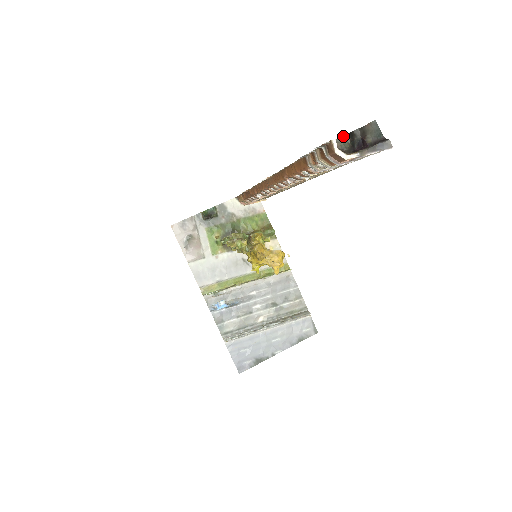
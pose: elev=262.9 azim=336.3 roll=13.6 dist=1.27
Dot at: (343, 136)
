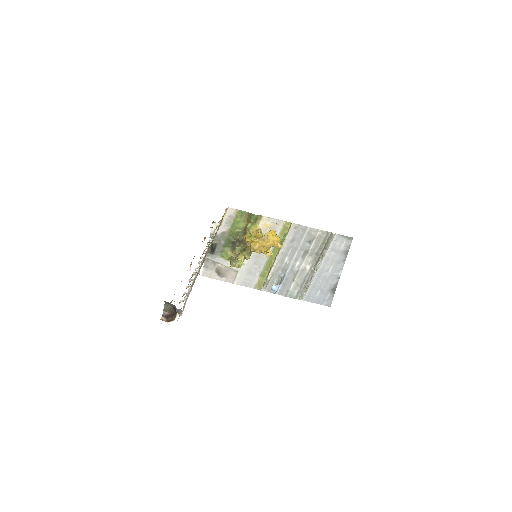
Dot at: (164, 305)
